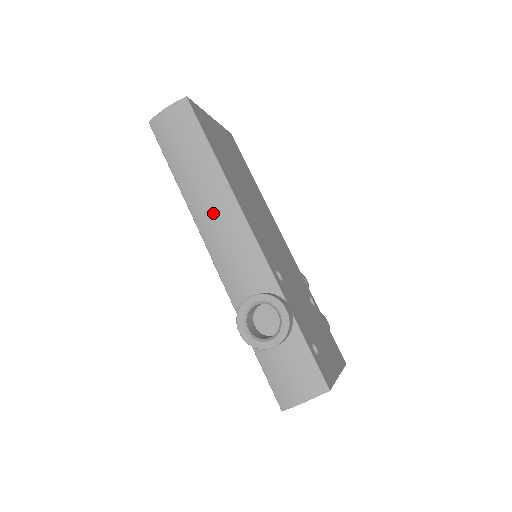
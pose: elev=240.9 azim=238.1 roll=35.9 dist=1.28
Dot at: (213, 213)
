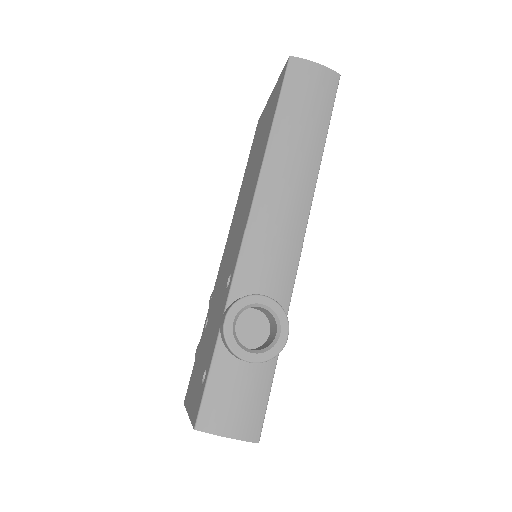
Dot at: (285, 189)
